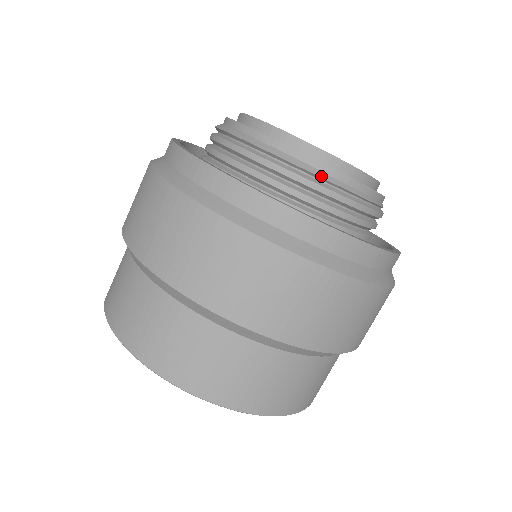
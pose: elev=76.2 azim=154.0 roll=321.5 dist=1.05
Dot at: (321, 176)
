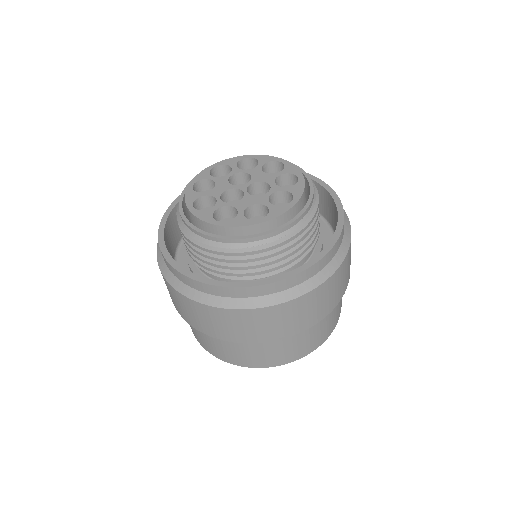
Dot at: (219, 246)
